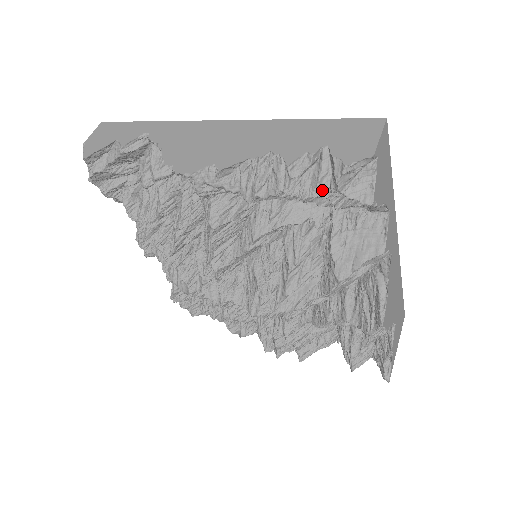
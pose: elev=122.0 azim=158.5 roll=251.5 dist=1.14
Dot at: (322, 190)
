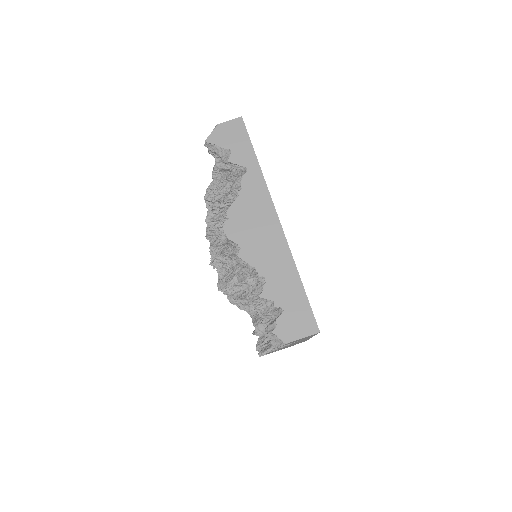
Dot at: (266, 317)
